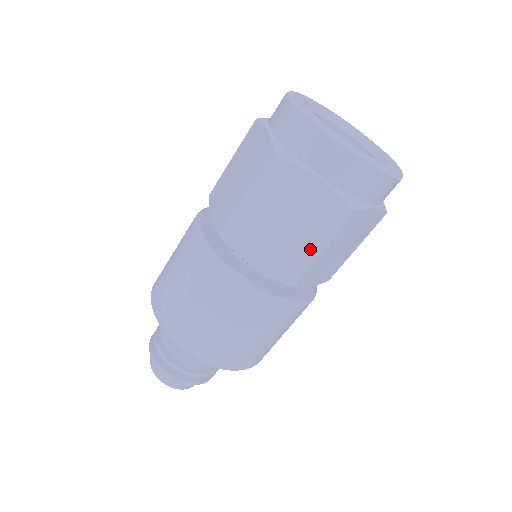
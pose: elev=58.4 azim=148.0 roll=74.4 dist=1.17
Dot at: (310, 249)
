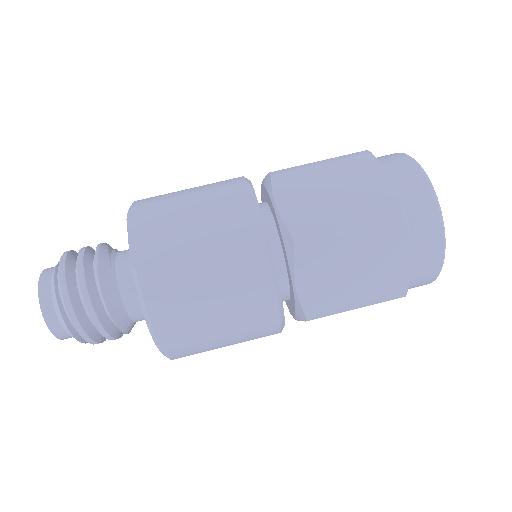
Dot at: (342, 221)
